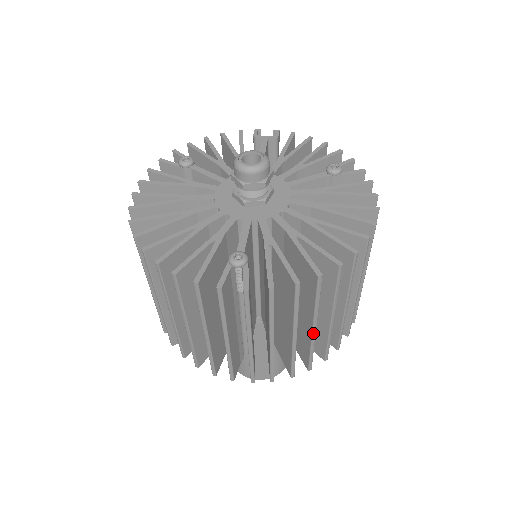
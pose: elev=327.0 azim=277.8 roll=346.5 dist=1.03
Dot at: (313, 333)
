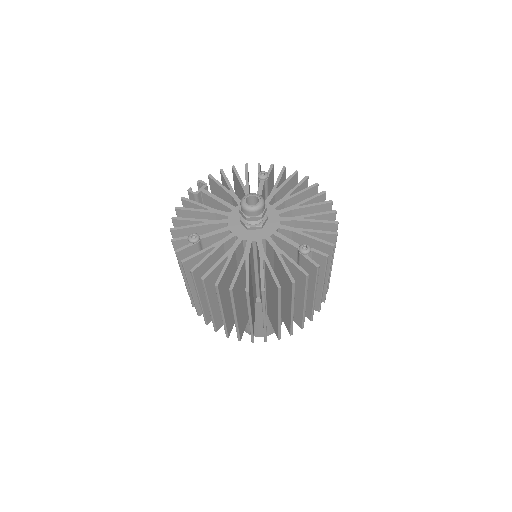
Dot at: occluded
